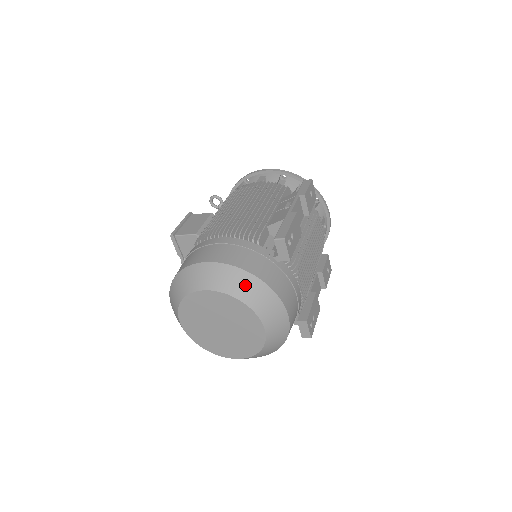
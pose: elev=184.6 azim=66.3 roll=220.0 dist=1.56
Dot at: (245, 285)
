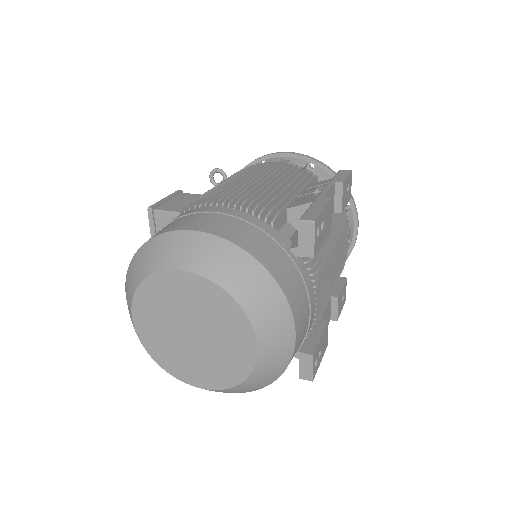
Dot at: (244, 275)
